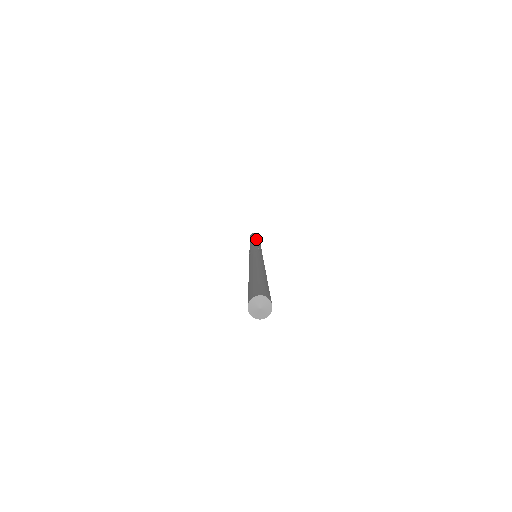
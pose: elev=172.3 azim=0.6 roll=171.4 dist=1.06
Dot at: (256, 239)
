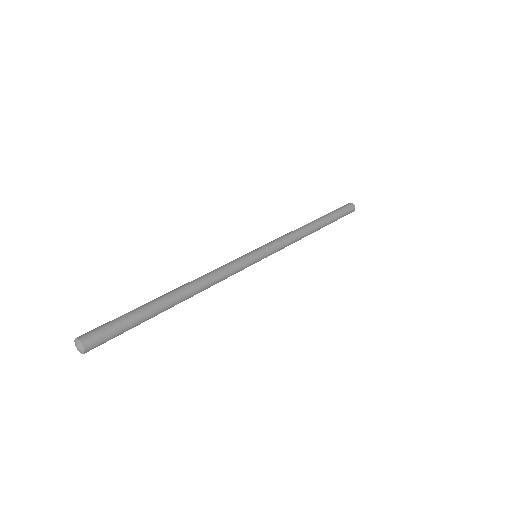
Dot at: (311, 223)
